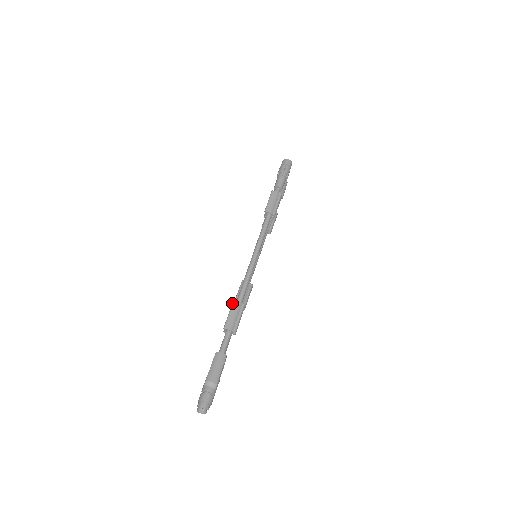
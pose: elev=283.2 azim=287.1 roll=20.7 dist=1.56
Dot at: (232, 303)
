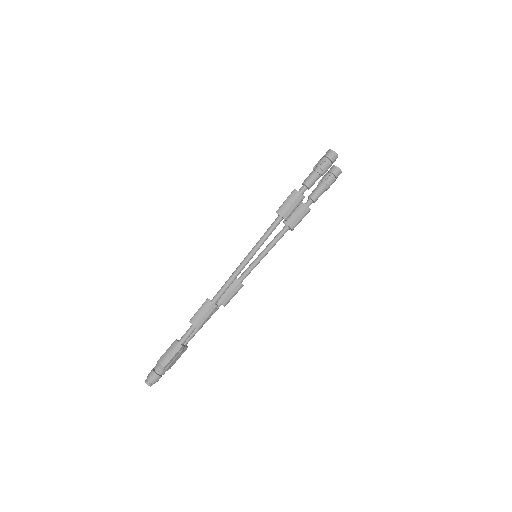
Dot at: occluded
